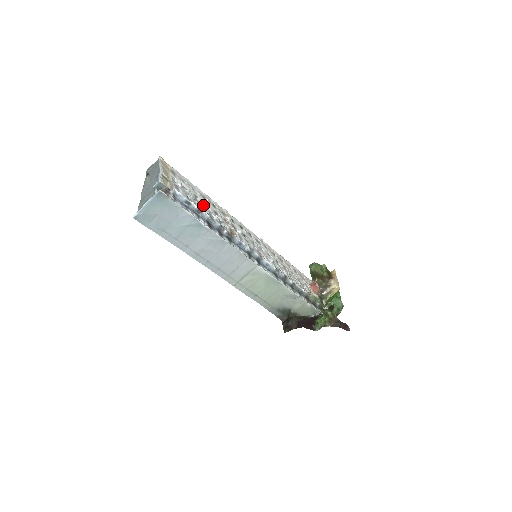
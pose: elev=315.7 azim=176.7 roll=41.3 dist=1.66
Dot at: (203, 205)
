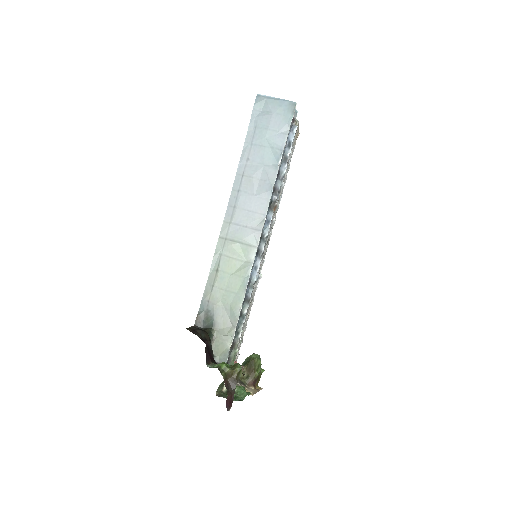
Dot at: occluded
